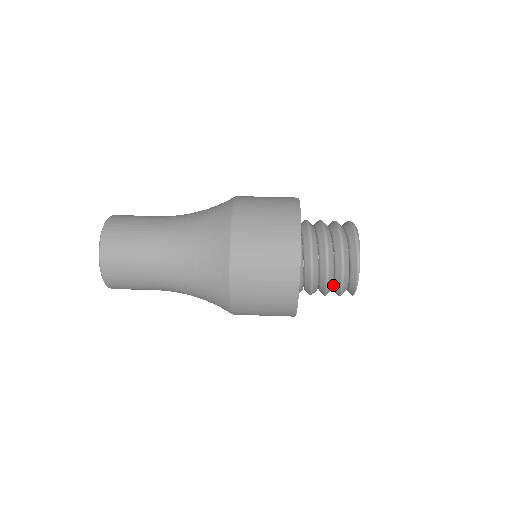
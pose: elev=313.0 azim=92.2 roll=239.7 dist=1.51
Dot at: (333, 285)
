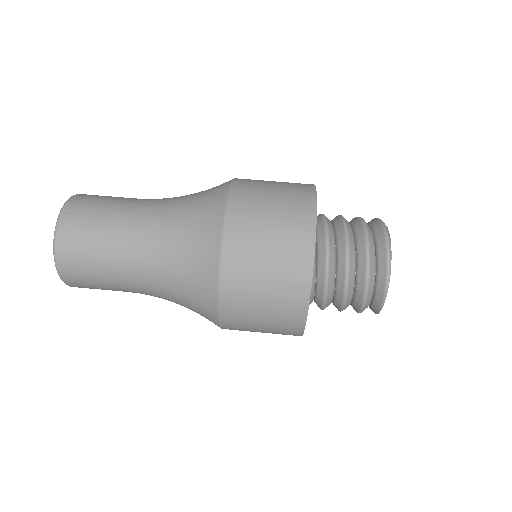
Dot at: (351, 301)
